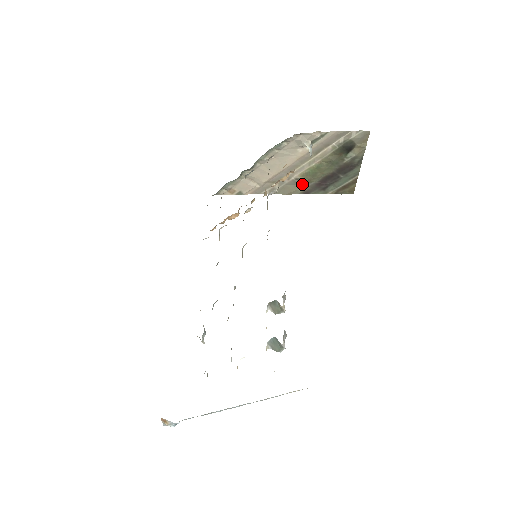
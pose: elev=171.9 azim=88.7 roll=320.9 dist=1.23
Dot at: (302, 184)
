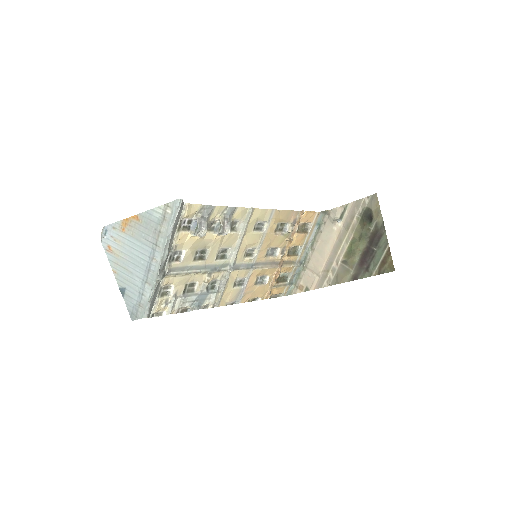
Dot at: (349, 268)
